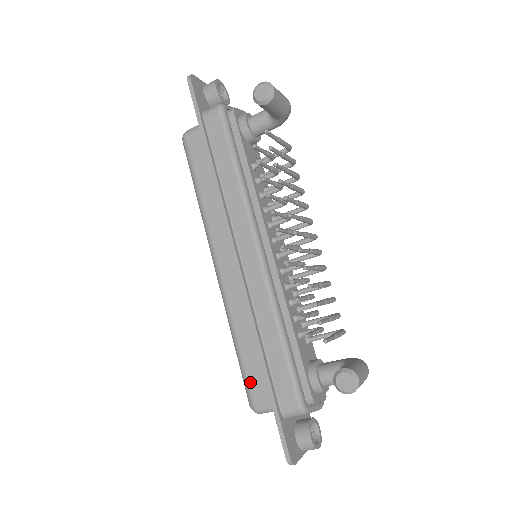
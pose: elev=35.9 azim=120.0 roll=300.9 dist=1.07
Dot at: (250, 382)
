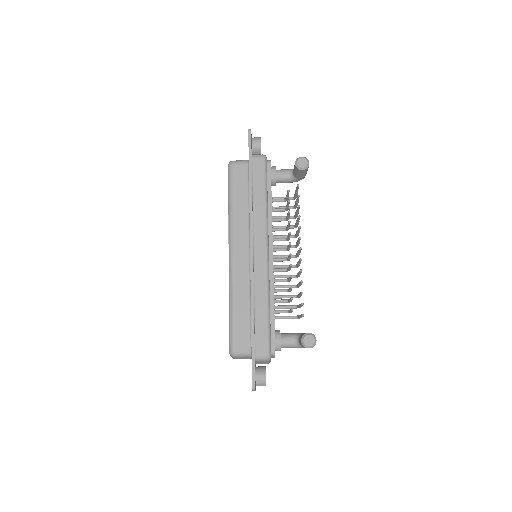
Dot at: (236, 334)
